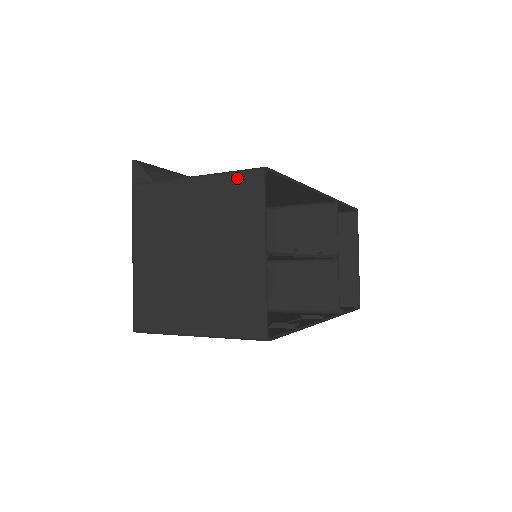
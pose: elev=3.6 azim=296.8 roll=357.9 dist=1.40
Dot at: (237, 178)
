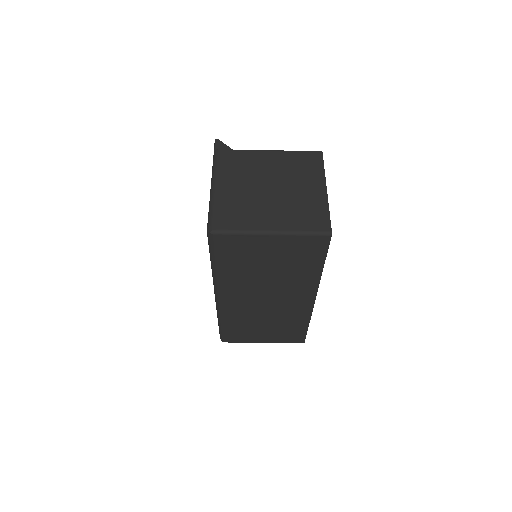
Dot at: (304, 153)
